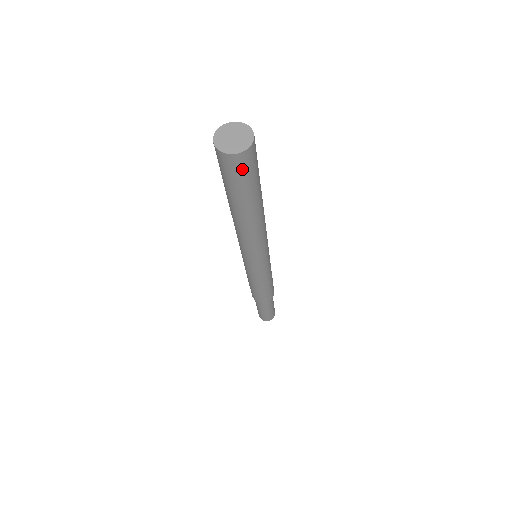
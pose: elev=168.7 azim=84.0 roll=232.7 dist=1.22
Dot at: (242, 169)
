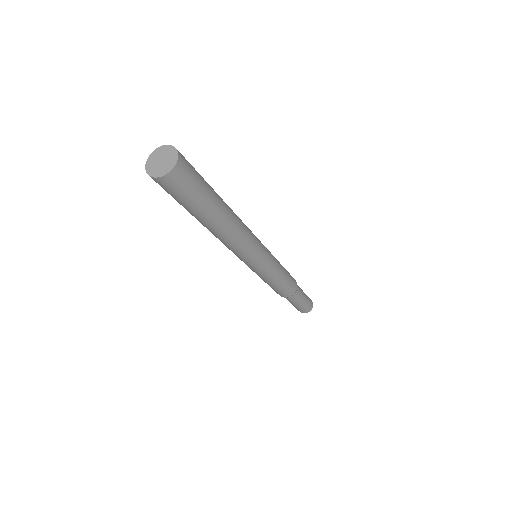
Dot at: (176, 188)
